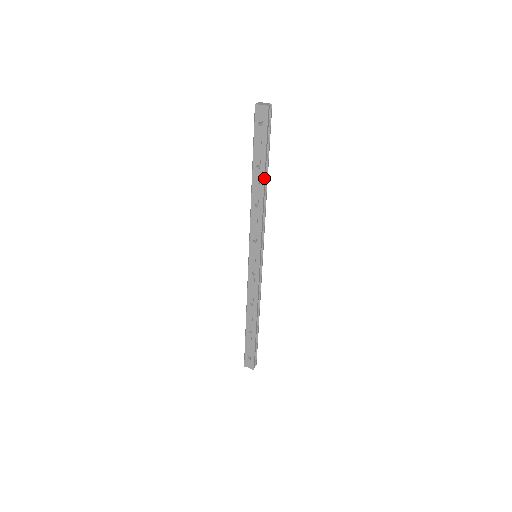
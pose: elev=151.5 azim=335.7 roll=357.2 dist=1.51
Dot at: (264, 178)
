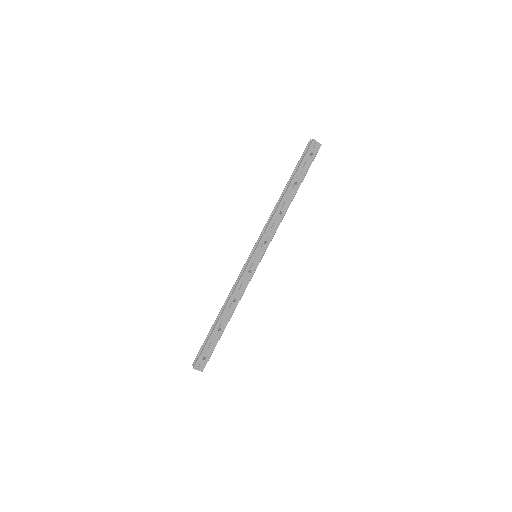
Dot at: occluded
